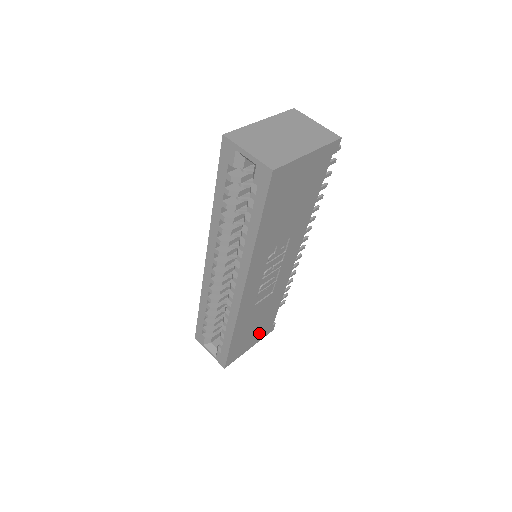
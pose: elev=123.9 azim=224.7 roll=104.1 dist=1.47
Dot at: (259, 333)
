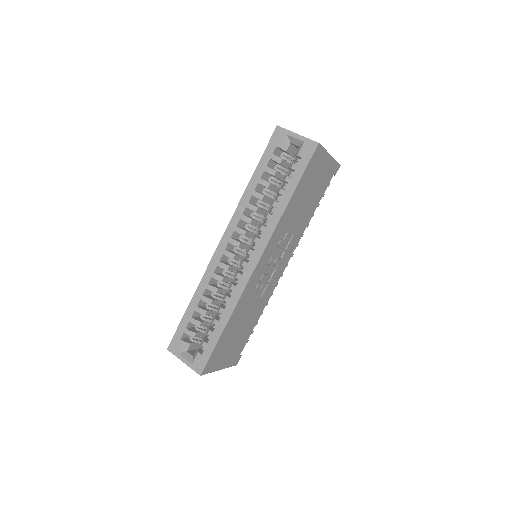
Dot at: (232, 353)
